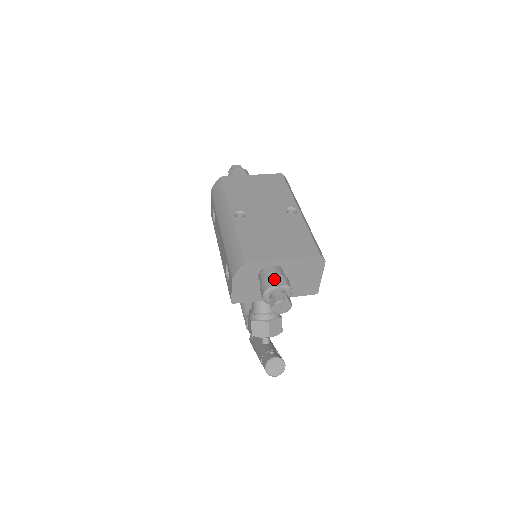
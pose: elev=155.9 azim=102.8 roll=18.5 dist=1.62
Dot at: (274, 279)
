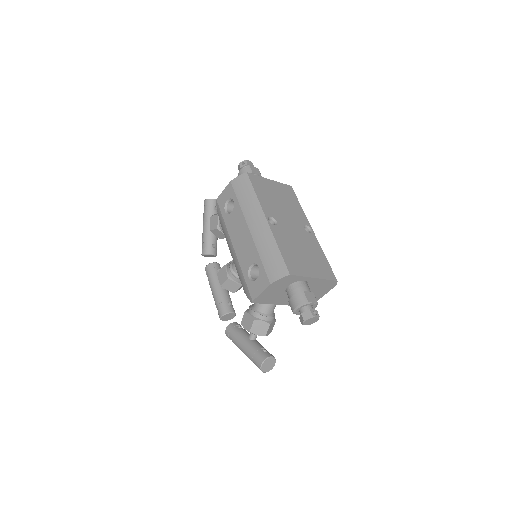
Dot at: (308, 294)
